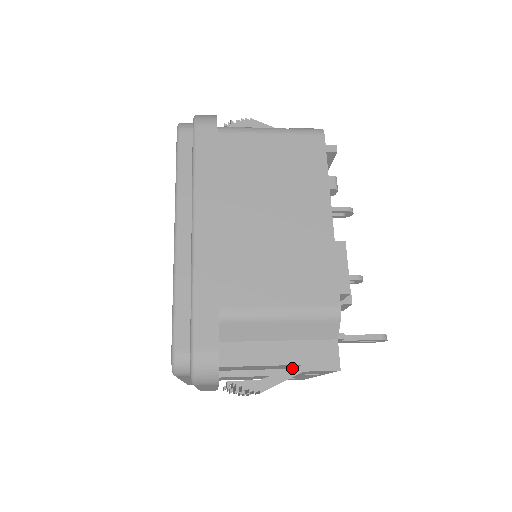
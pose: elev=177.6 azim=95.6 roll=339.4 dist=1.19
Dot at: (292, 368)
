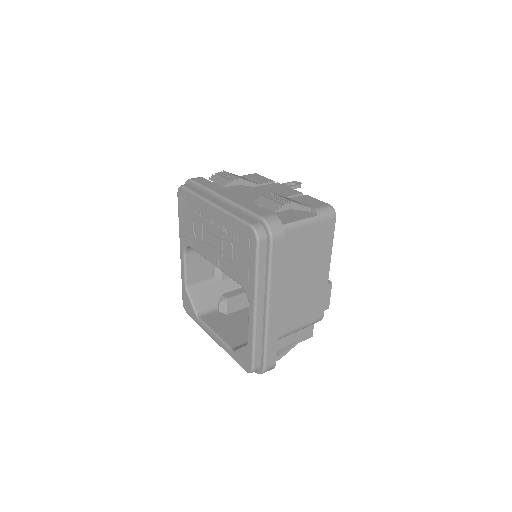
Dot at: (294, 344)
